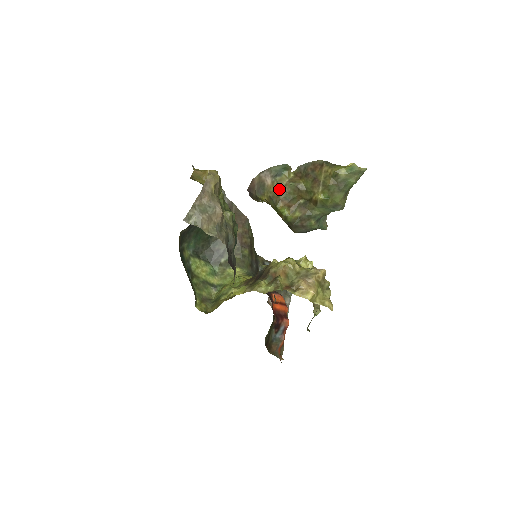
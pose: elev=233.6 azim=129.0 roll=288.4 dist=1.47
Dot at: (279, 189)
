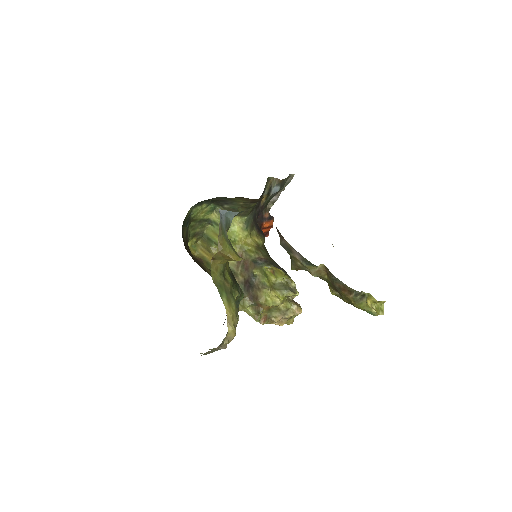
Dot at: (302, 266)
